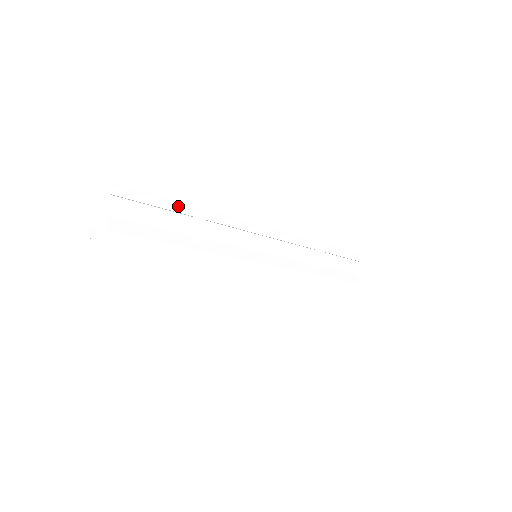
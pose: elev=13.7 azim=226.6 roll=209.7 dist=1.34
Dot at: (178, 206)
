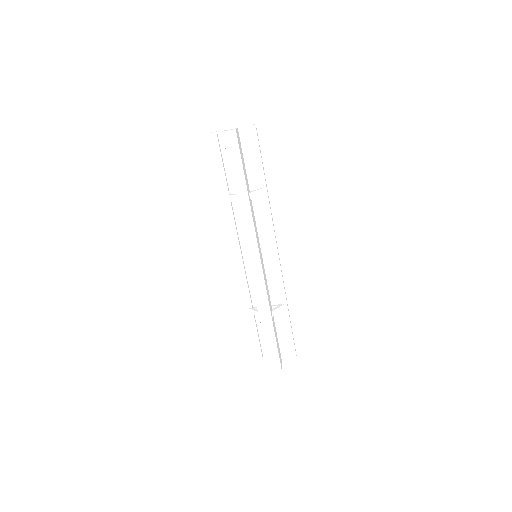
Dot at: (263, 171)
